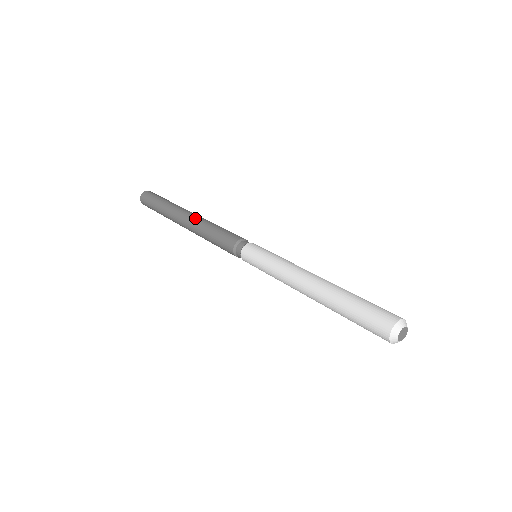
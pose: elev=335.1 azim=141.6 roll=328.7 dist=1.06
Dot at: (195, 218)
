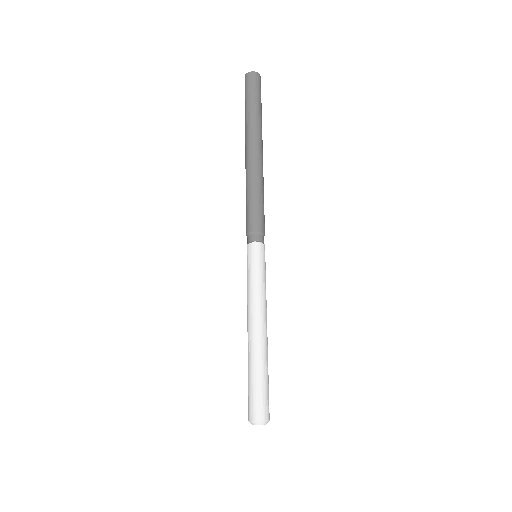
Dot at: (249, 165)
